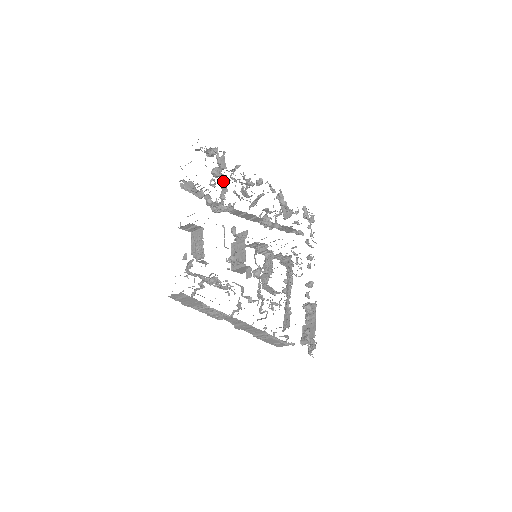
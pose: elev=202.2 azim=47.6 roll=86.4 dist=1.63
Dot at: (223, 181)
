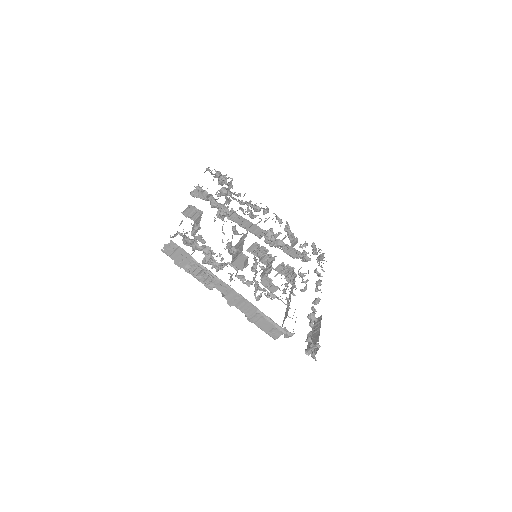
Dot at: (229, 198)
